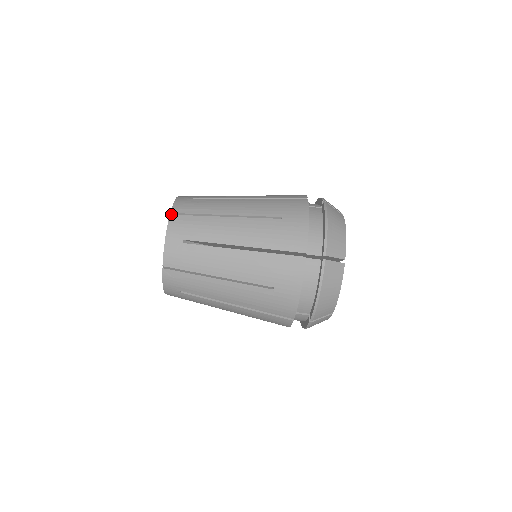
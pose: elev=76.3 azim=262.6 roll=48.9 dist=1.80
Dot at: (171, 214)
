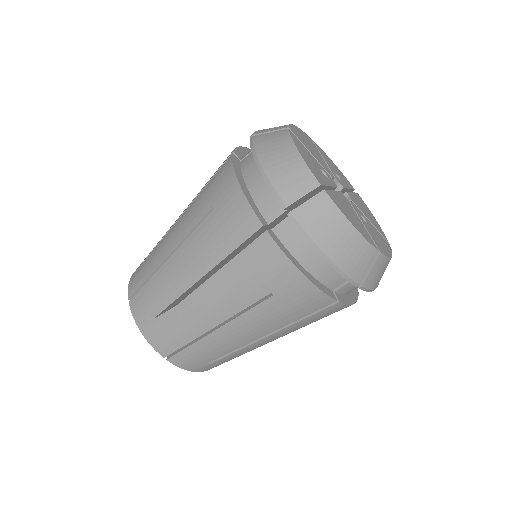
Dot at: (165, 356)
